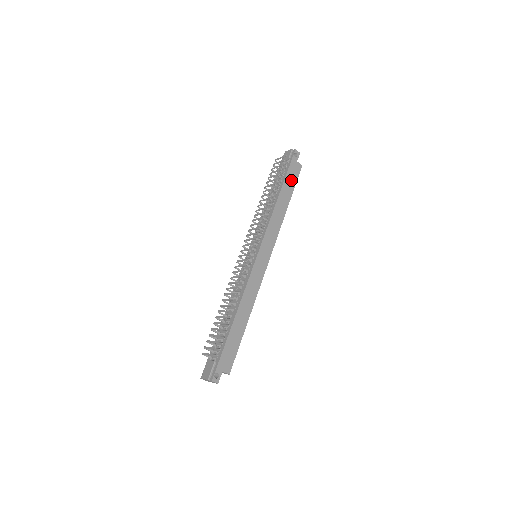
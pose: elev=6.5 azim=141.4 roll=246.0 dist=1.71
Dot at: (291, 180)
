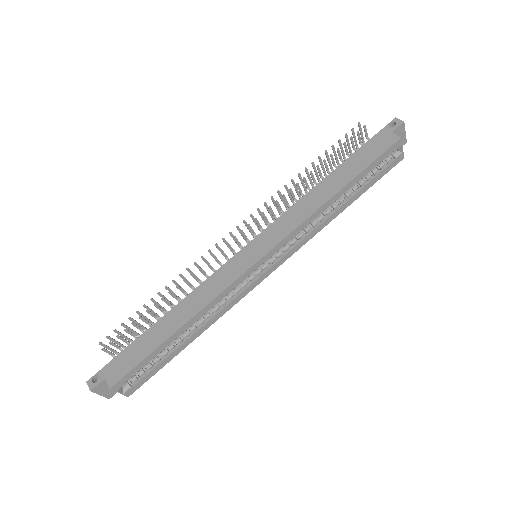
Dot at: (365, 157)
